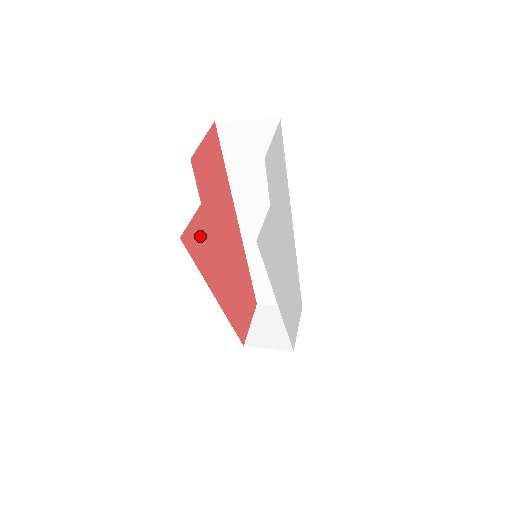
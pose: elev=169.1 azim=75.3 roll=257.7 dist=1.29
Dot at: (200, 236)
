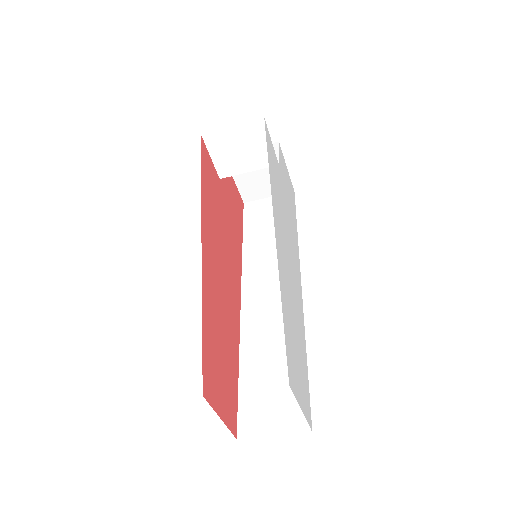
Dot at: (211, 180)
